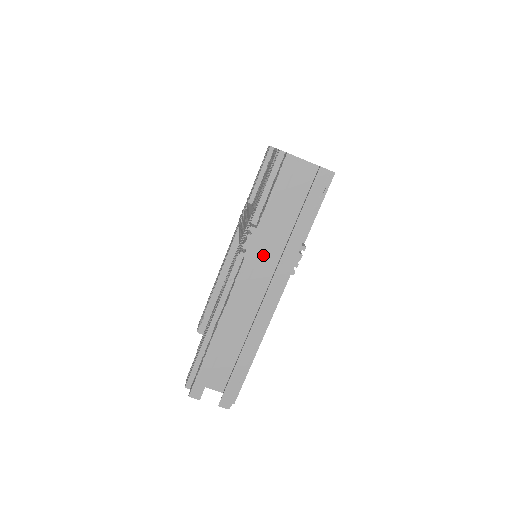
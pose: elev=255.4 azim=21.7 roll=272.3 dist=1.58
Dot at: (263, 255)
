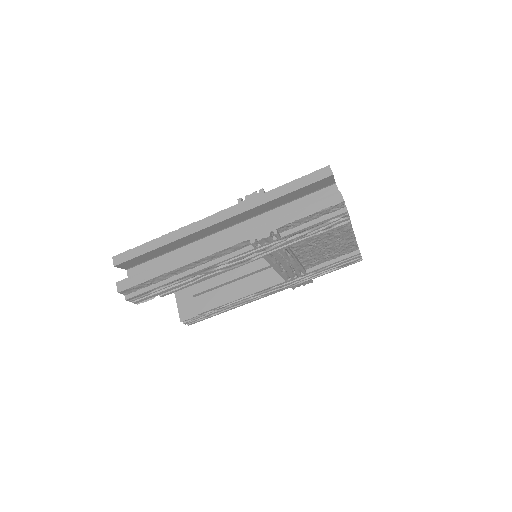
Dot at: occluded
